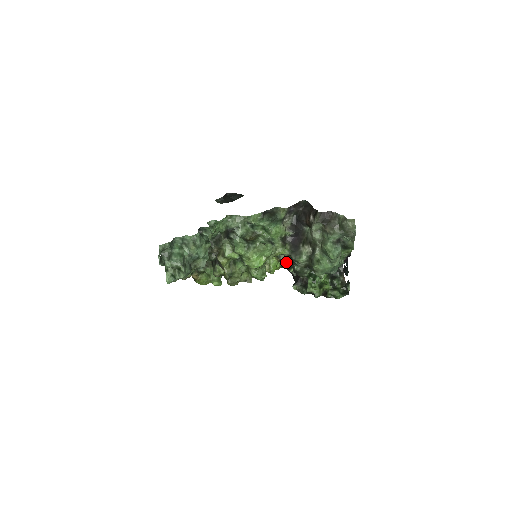
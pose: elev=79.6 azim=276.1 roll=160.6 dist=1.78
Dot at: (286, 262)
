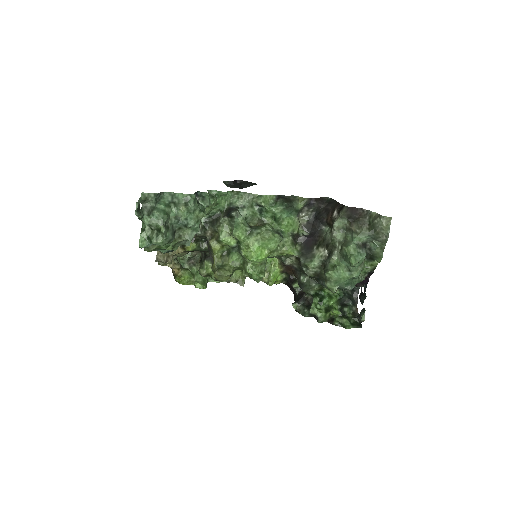
Dot at: (290, 275)
